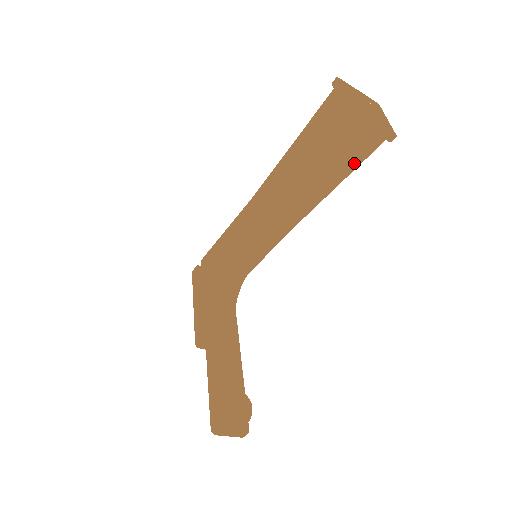
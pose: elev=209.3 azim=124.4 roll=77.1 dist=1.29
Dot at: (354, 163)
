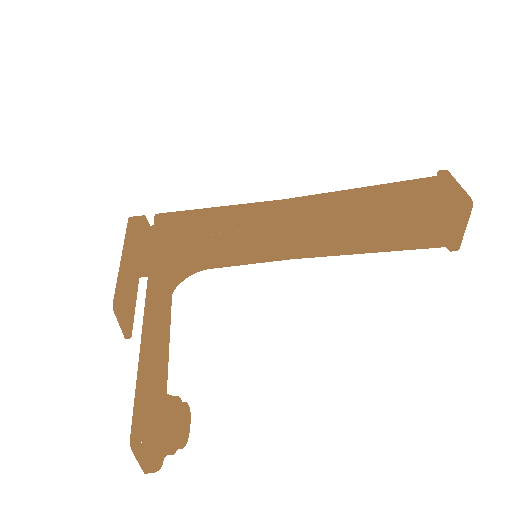
Dot at: (413, 244)
